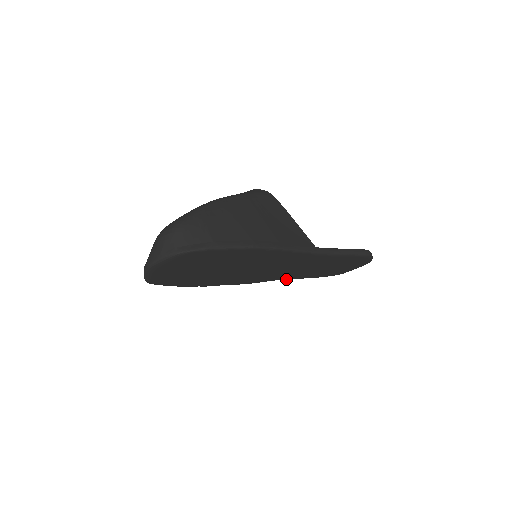
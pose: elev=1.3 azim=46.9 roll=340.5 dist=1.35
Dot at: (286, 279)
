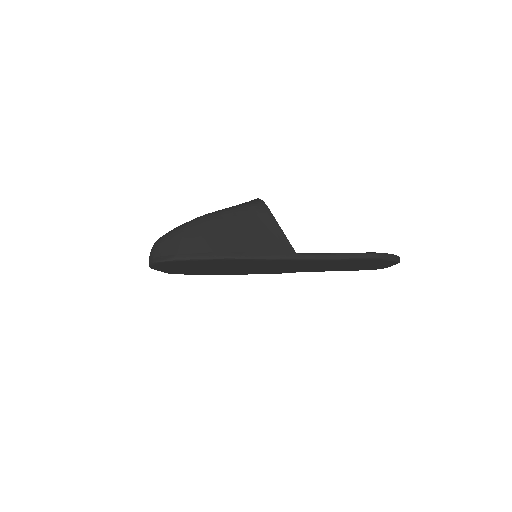
Dot at: (313, 271)
